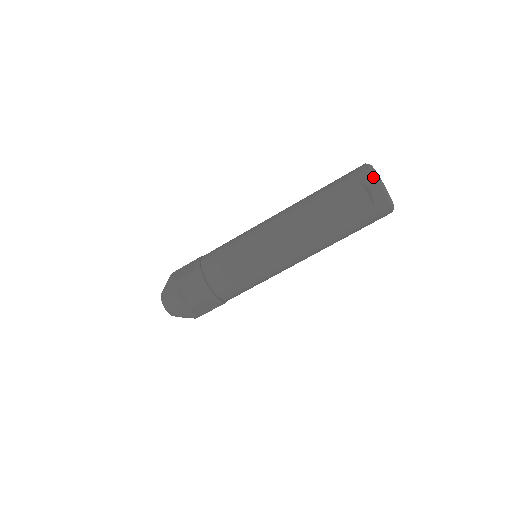
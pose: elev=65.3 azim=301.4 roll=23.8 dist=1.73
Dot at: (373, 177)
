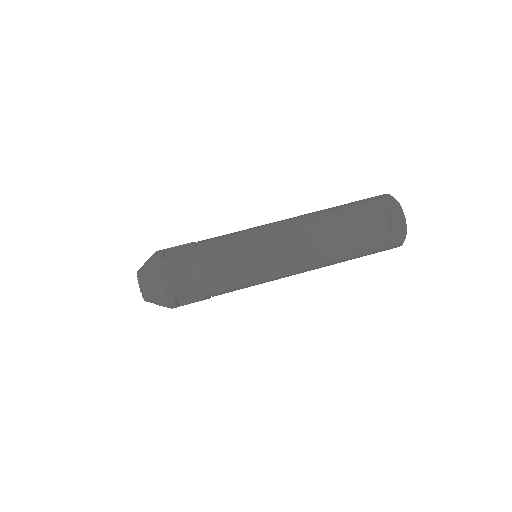
Dot at: (398, 207)
